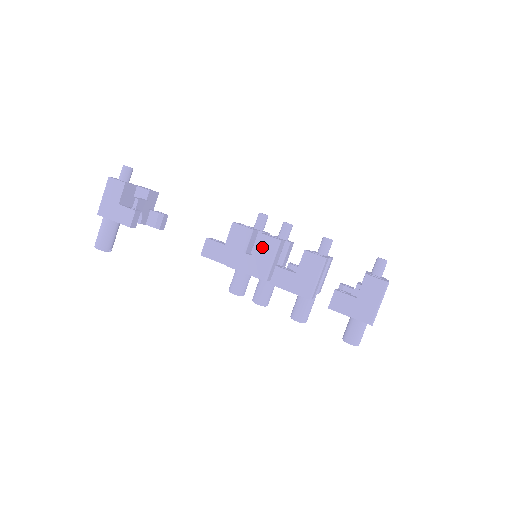
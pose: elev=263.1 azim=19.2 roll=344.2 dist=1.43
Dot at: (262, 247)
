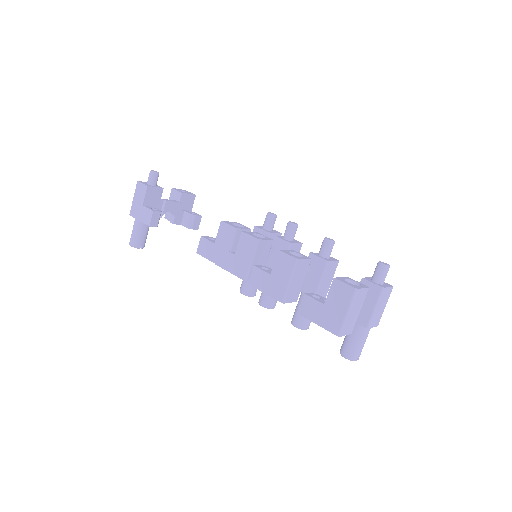
Dot at: (243, 246)
